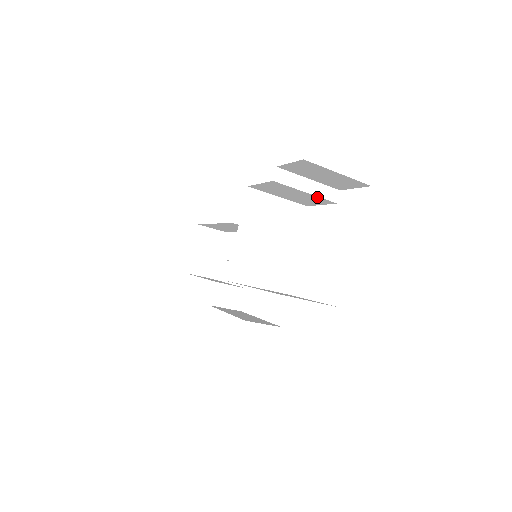
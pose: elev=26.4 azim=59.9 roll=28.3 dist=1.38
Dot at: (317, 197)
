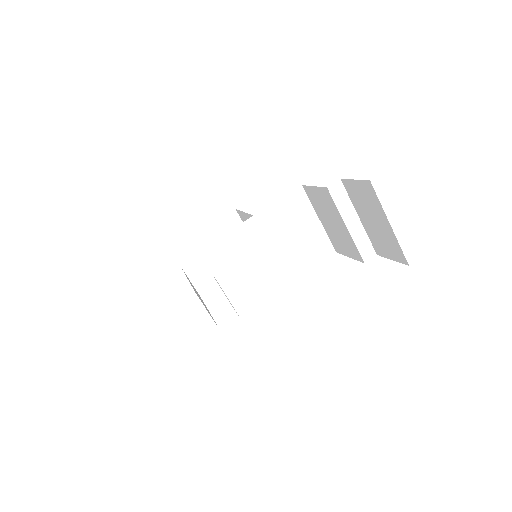
Dot at: (352, 241)
